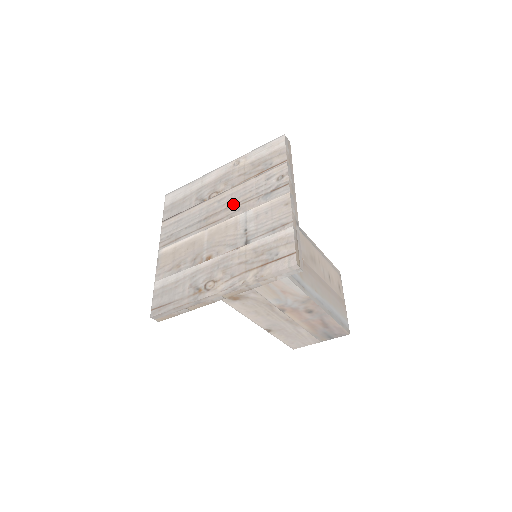
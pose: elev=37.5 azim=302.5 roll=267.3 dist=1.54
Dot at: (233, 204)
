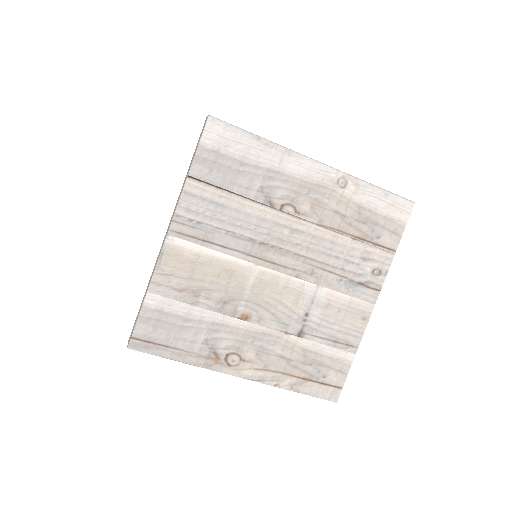
Dot at: (309, 257)
